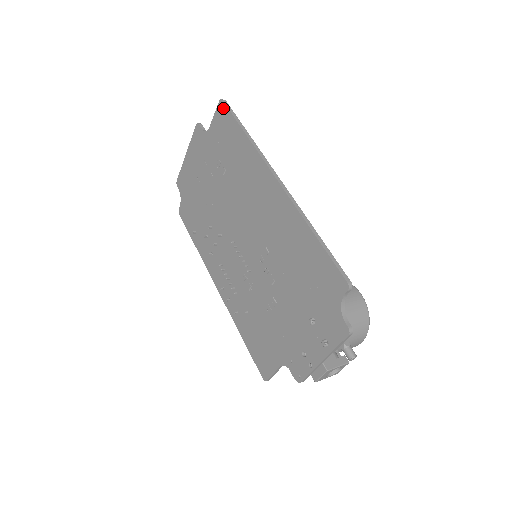
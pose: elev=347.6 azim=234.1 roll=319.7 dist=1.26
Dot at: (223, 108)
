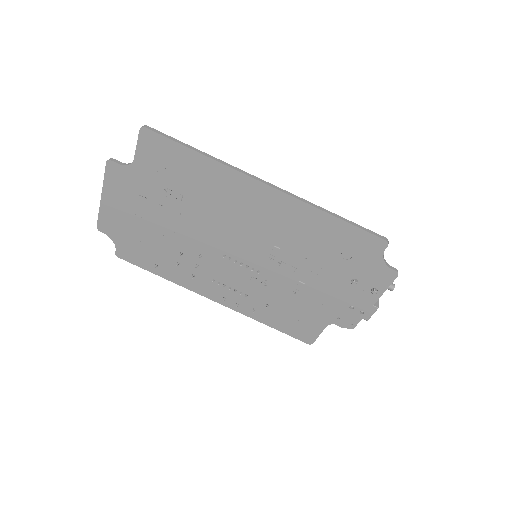
Dot at: (151, 136)
